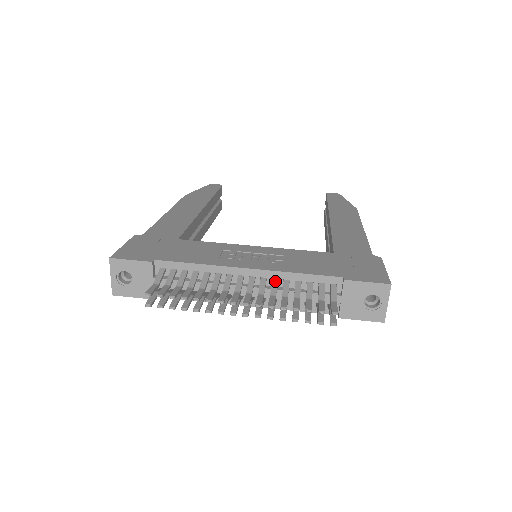
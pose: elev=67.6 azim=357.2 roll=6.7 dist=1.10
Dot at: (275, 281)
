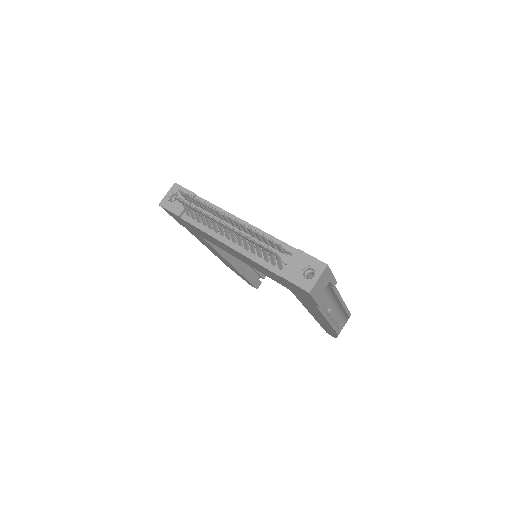
Dot at: occluded
